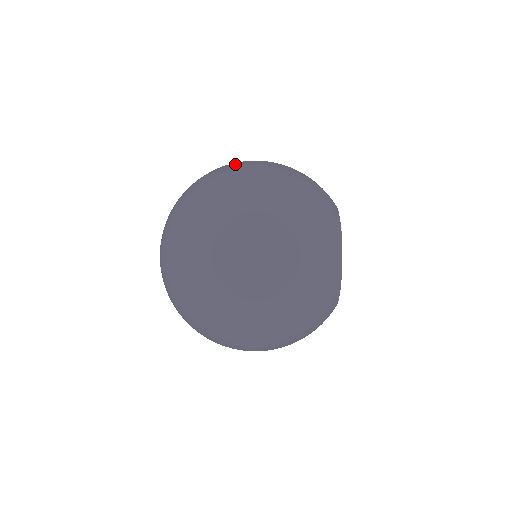
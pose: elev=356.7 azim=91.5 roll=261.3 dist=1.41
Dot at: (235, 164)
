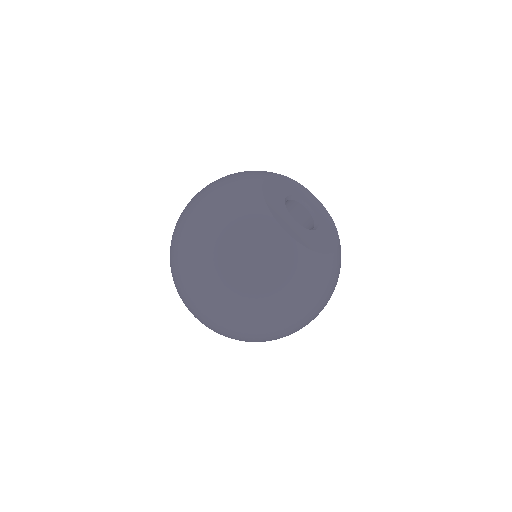
Dot at: occluded
